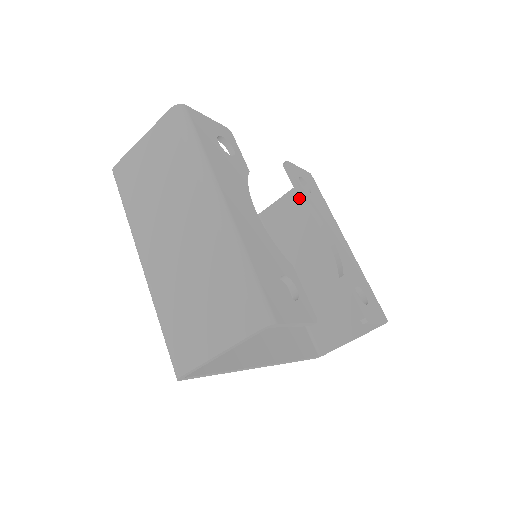
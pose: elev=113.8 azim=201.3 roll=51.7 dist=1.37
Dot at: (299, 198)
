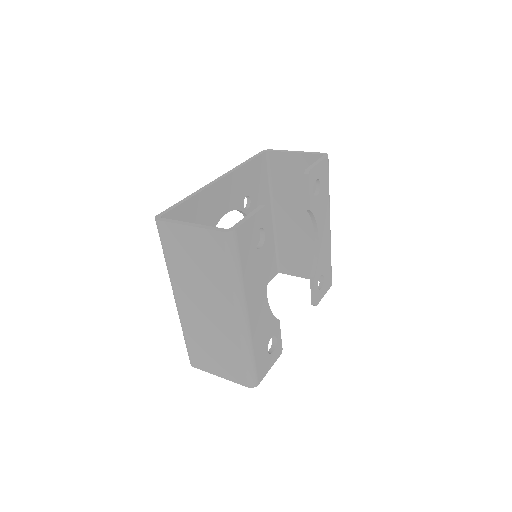
Dot at: occluded
